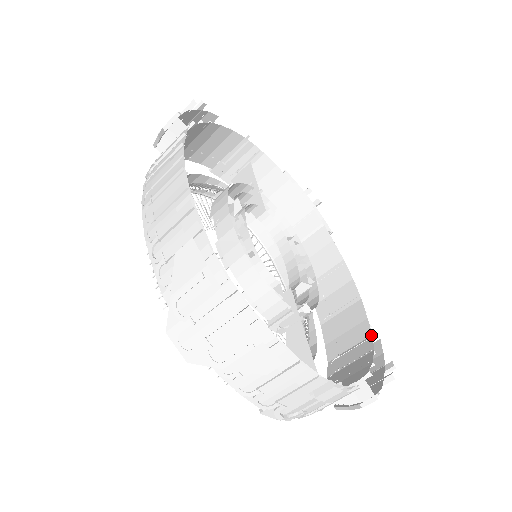
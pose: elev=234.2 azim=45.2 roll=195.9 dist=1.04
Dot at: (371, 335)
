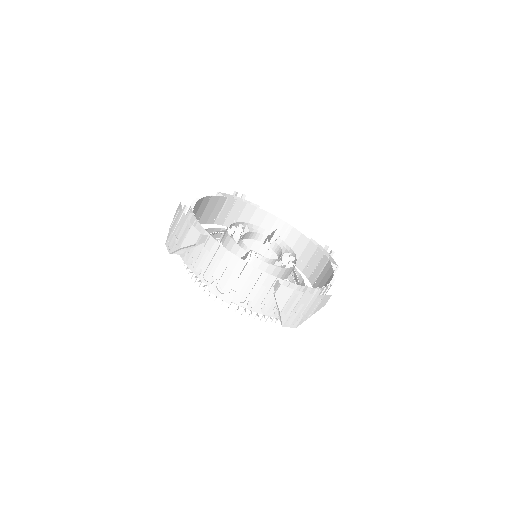
Dot at: occluded
